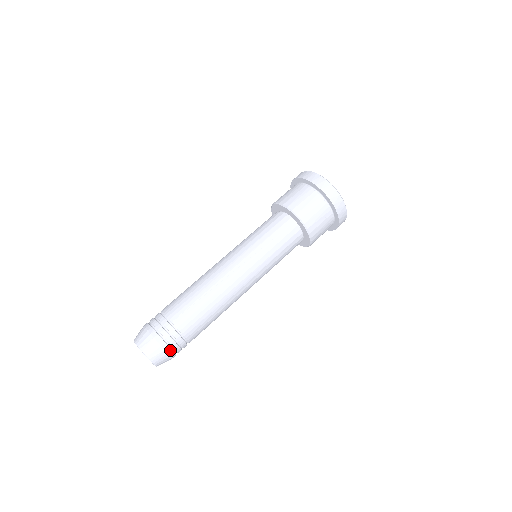
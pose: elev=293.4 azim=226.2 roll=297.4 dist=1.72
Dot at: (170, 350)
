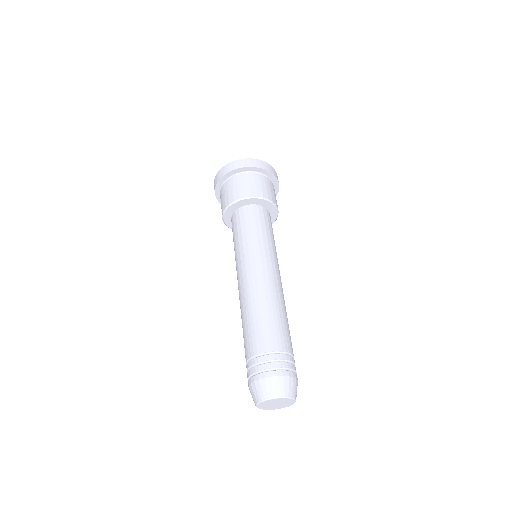
Dot at: (295, 374)
